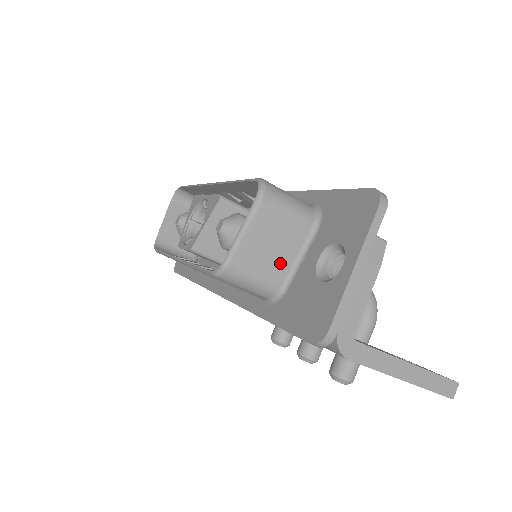
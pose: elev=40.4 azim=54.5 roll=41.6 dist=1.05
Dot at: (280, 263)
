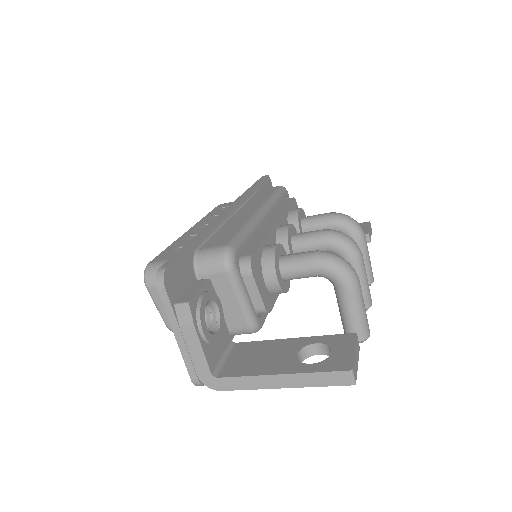
Dot at: occluded
